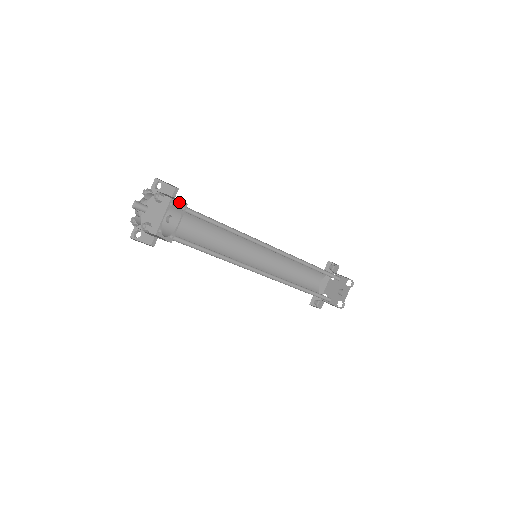
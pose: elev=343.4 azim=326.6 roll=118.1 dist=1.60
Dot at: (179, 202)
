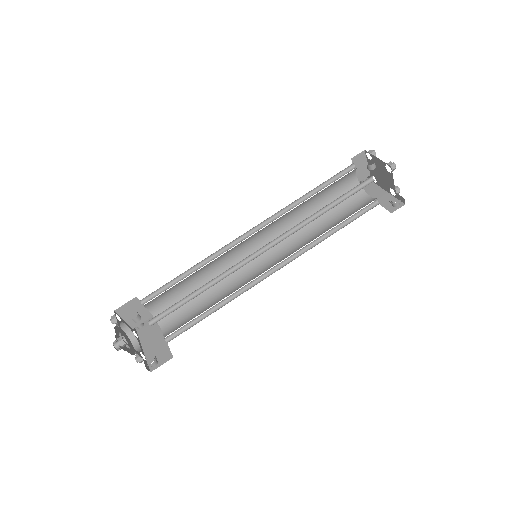
Dot at: (147, 309)
